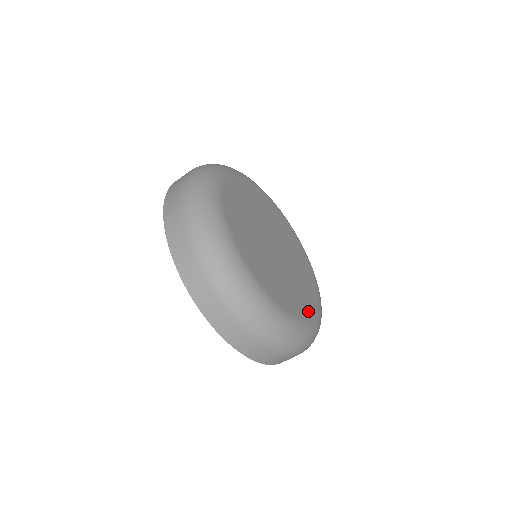
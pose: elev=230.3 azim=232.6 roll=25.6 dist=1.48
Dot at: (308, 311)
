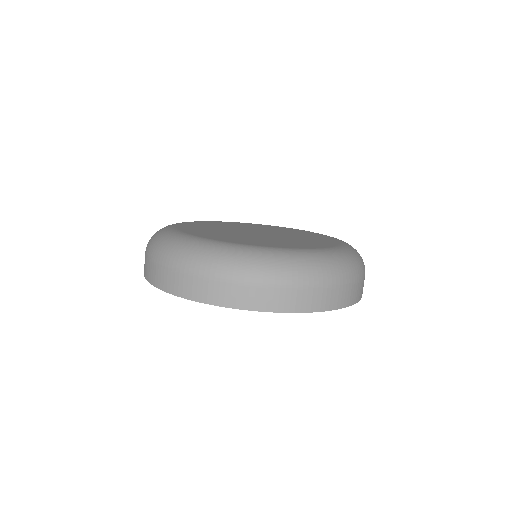
Dot at: (252, 244)
